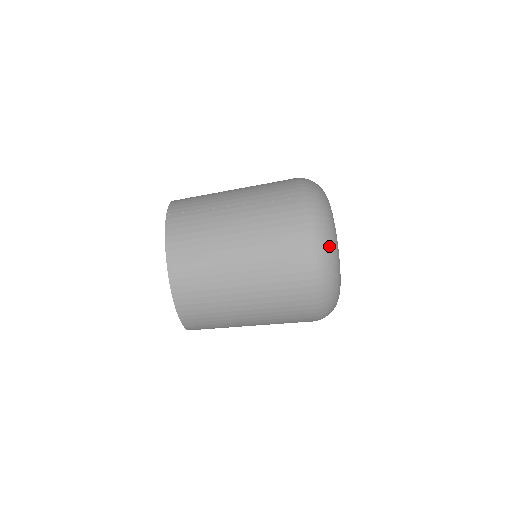
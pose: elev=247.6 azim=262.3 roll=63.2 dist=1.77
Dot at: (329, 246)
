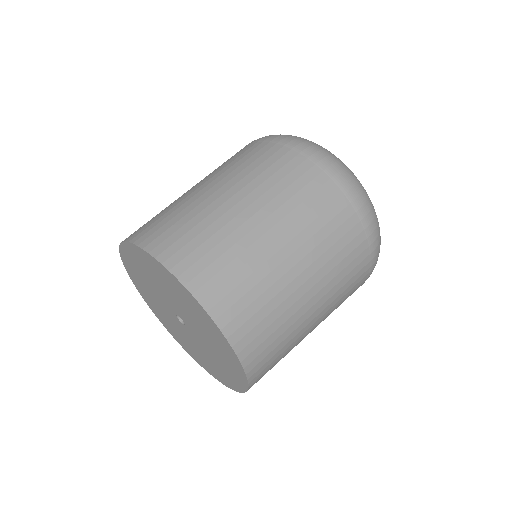
Dot at: occluded
